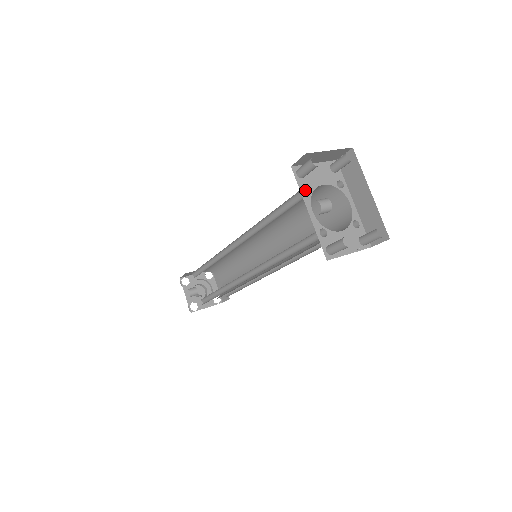
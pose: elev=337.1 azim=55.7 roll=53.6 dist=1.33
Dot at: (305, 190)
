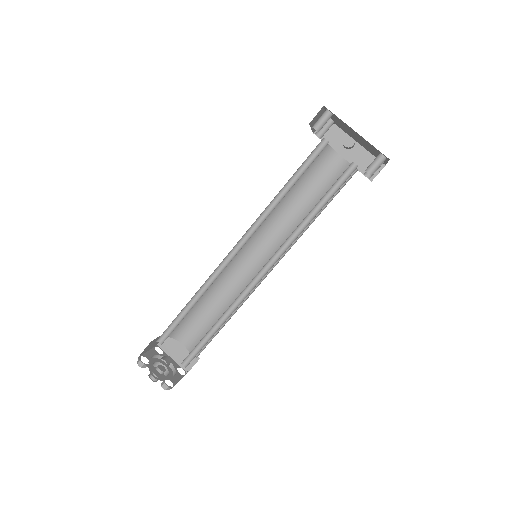
Dot at: (321, 143)
